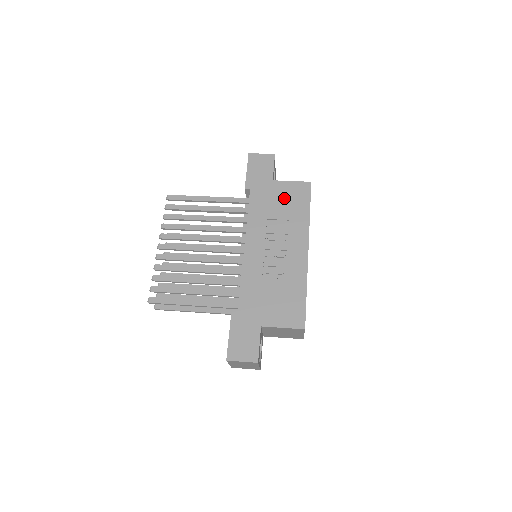
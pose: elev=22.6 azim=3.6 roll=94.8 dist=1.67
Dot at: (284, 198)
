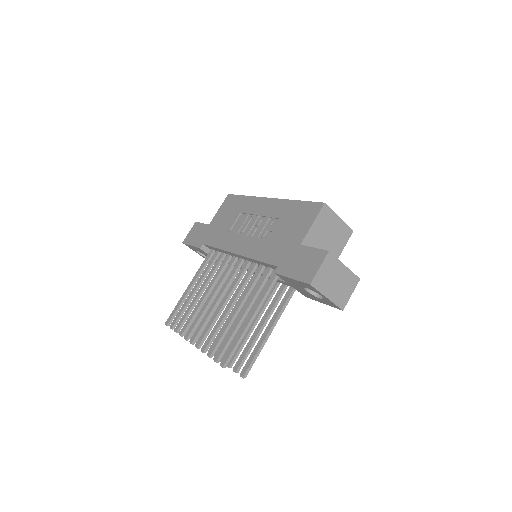
Dot at: (225, 216)
